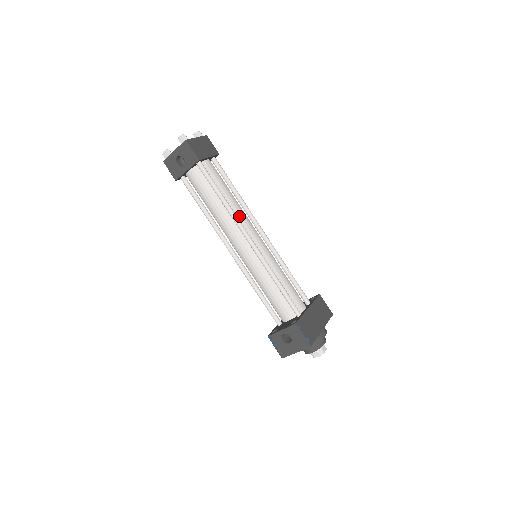
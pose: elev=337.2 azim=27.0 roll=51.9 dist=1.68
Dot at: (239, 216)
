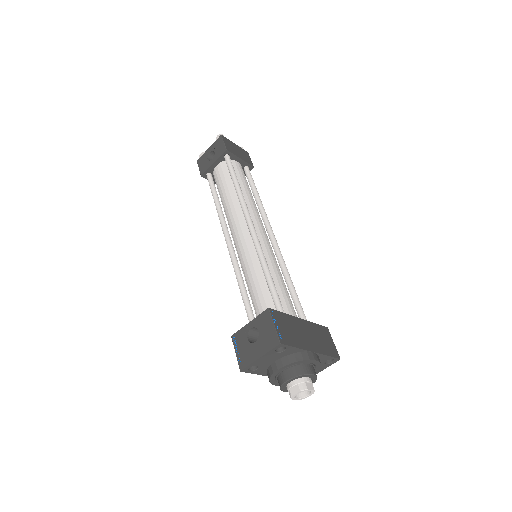
Dot at: (250, 207)
